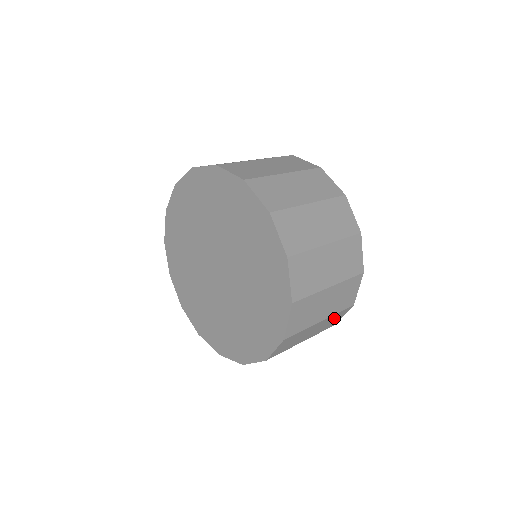
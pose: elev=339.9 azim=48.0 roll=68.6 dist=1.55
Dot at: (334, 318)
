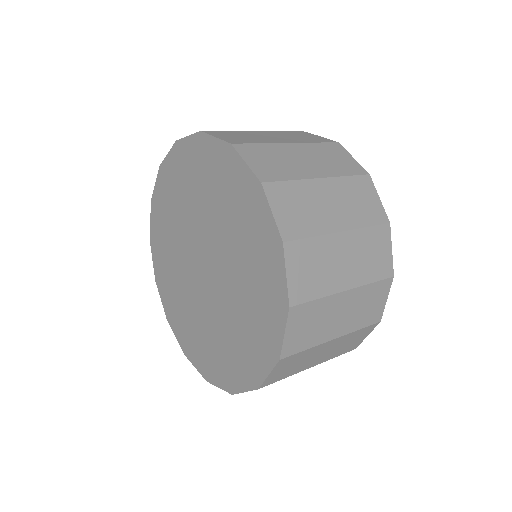
Dot at: (372, 245)
